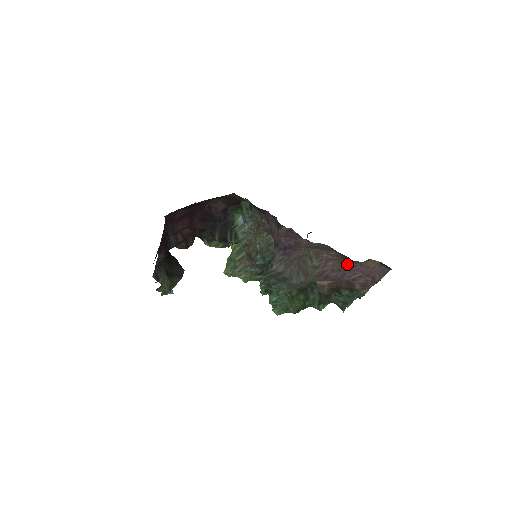
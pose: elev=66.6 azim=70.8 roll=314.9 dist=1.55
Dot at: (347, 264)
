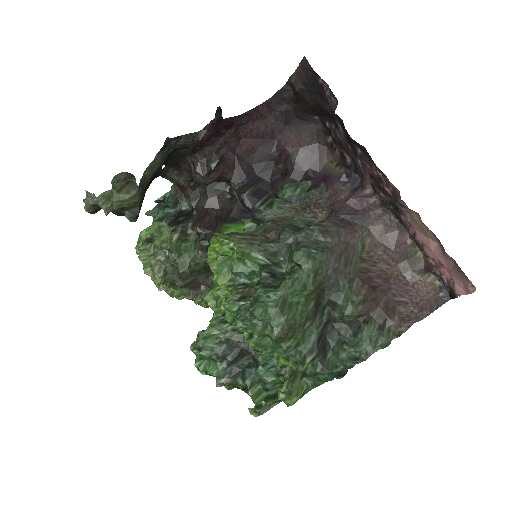
Dot at: (399, 276)
